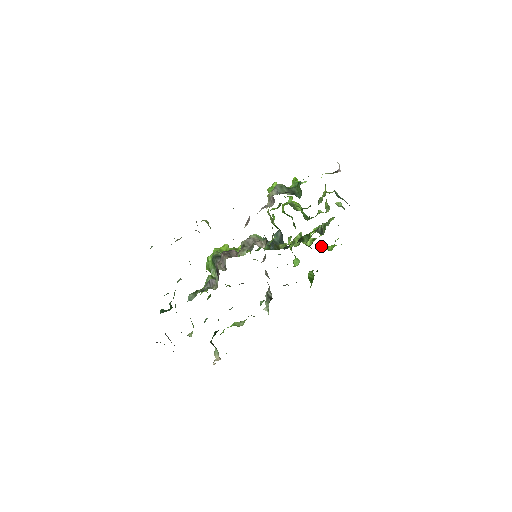
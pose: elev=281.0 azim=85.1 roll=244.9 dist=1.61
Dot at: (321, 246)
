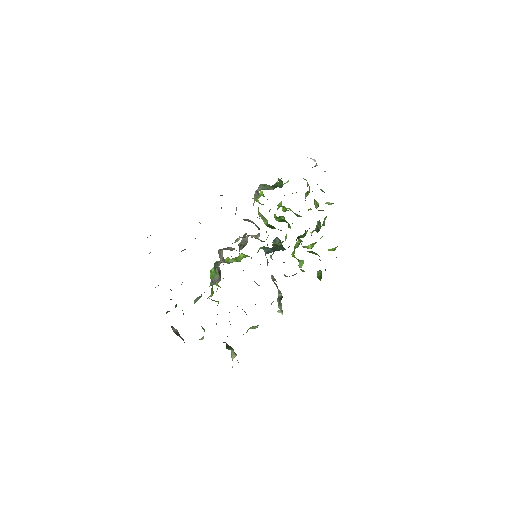
Dot at: occluded
